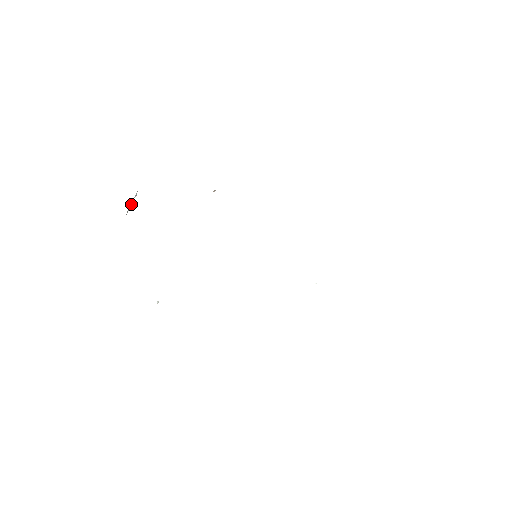
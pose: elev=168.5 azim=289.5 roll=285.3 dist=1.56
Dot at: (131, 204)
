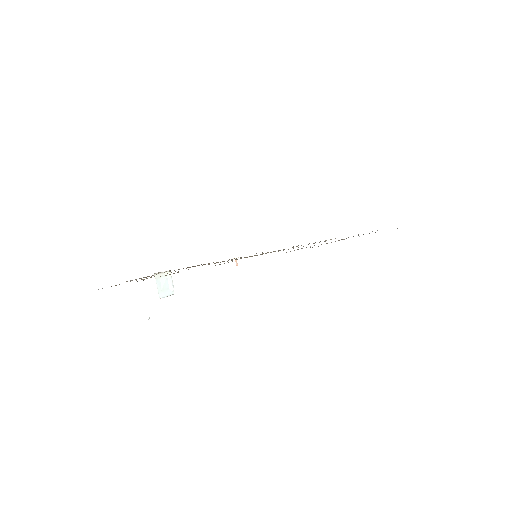
Dot at: (168, 295)
